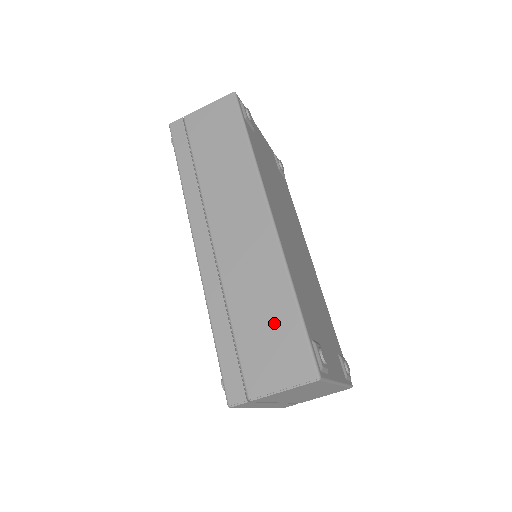
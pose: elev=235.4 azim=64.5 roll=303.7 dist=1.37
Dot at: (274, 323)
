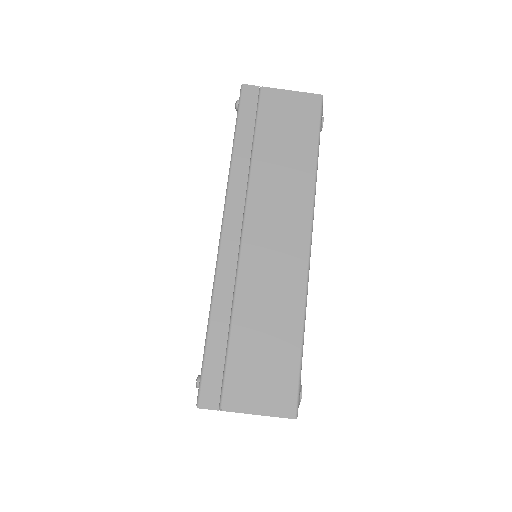
Dot at: (274, 347)
